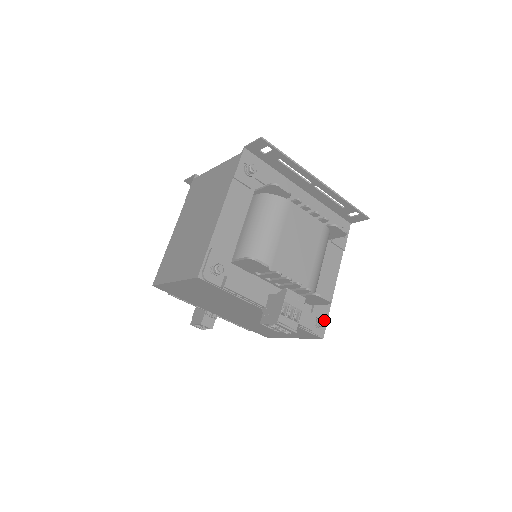
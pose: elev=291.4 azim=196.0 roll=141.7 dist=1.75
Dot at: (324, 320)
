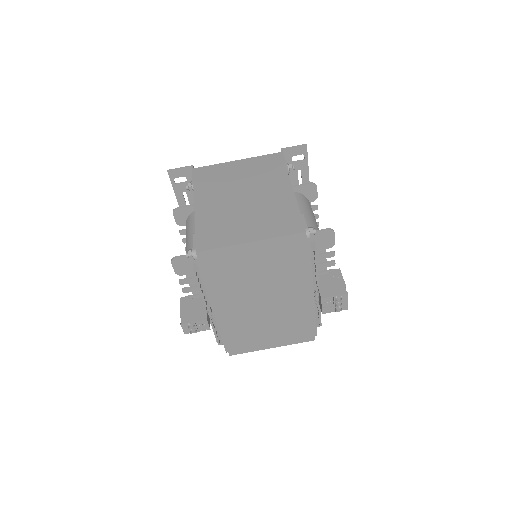
Dot at: occluded
